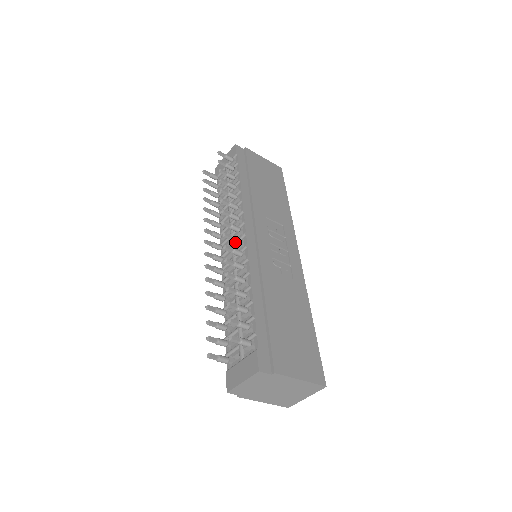
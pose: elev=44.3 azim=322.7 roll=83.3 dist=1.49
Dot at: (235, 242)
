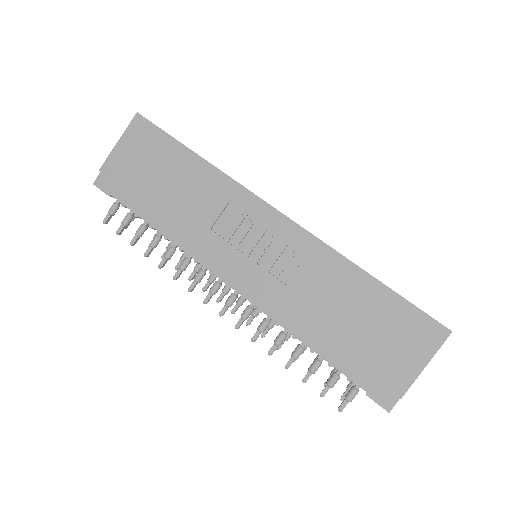
Dot at: occluded
